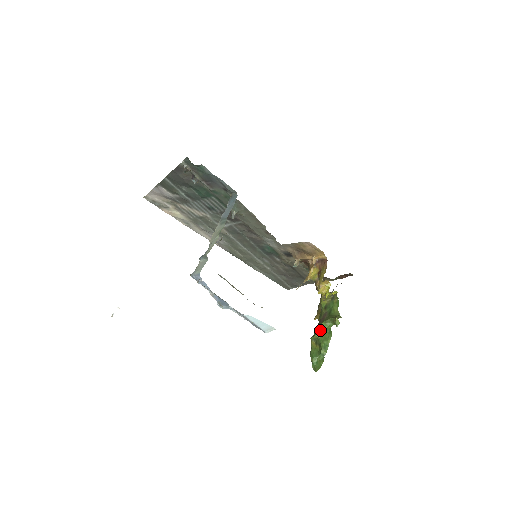
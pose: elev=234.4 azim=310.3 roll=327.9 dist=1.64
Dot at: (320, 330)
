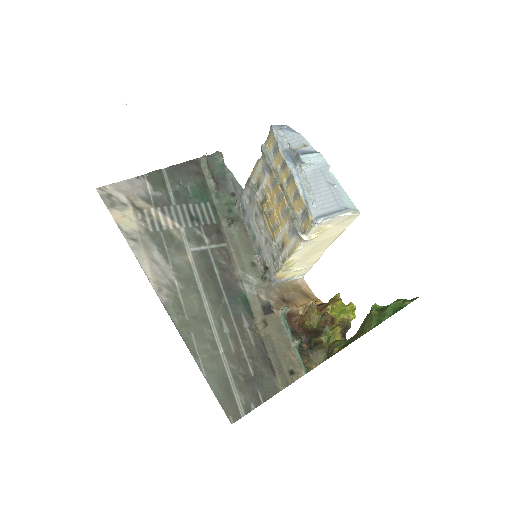
Dot at: occluded
